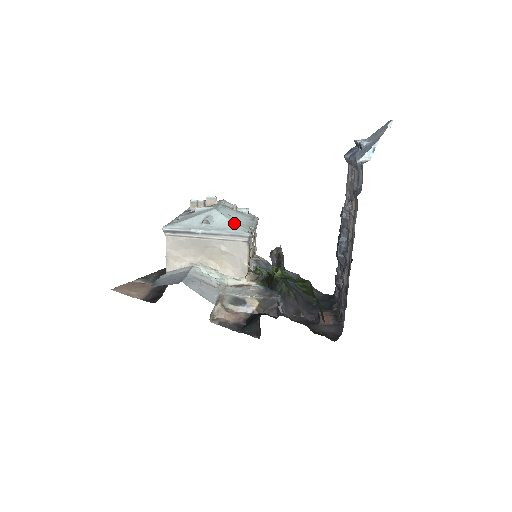
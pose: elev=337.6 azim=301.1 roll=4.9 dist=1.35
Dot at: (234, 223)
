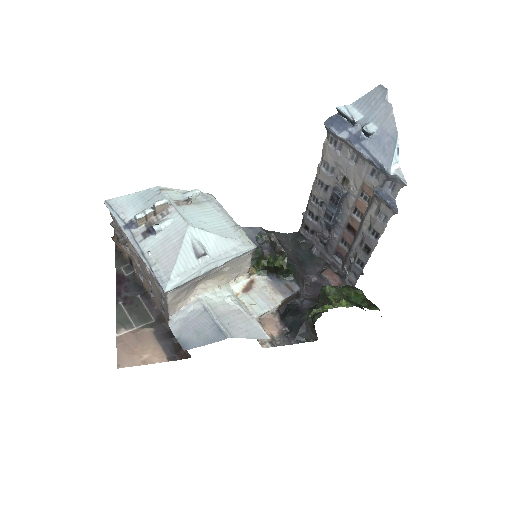
Dot at: (228, 238)
